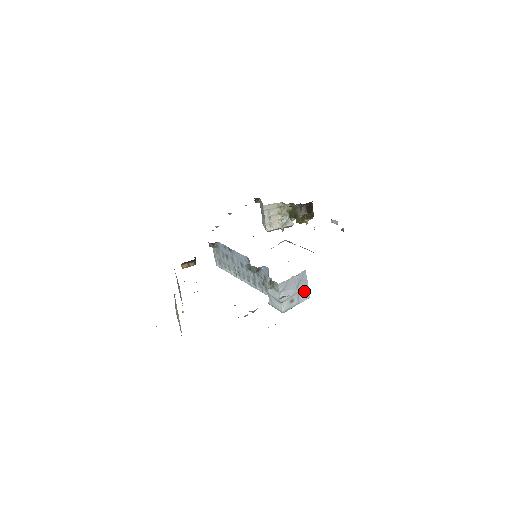
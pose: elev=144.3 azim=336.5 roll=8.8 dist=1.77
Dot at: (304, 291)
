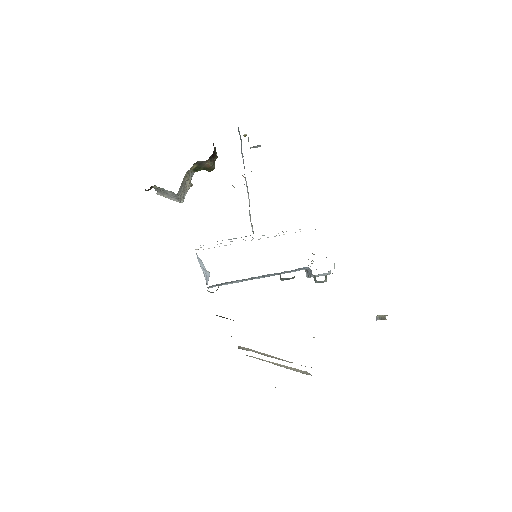
Dot at: occluded
